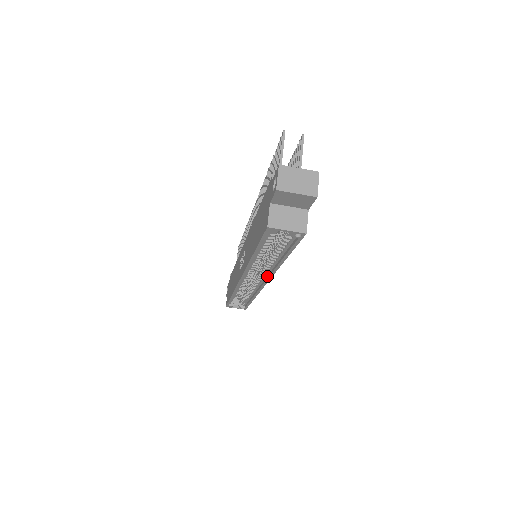
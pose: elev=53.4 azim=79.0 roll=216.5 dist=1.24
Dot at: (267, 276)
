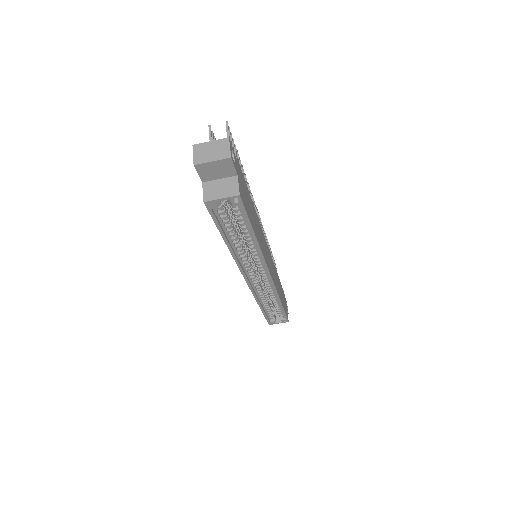
Dot at: (265, 267)
